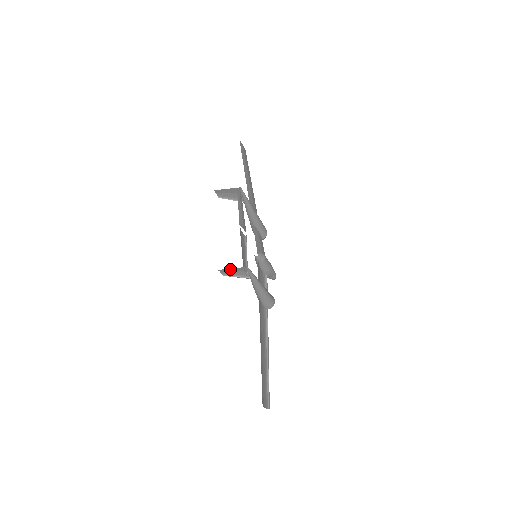
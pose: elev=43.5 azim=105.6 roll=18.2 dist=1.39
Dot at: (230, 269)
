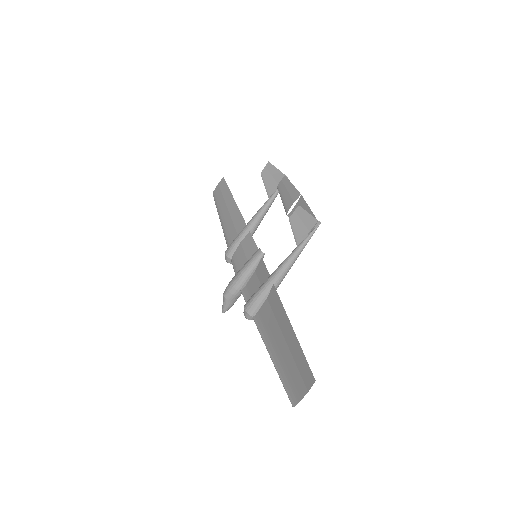
Dot at: (306, 214)
